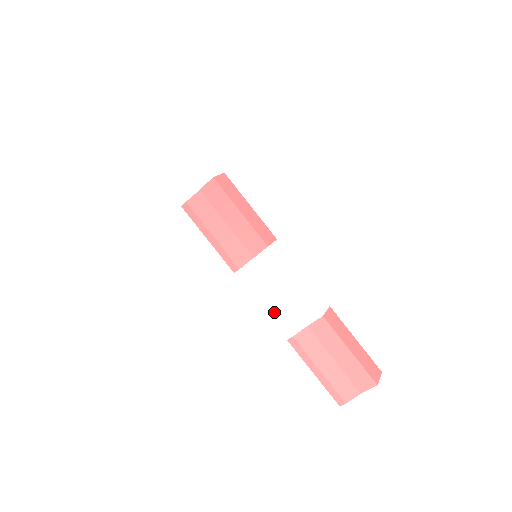
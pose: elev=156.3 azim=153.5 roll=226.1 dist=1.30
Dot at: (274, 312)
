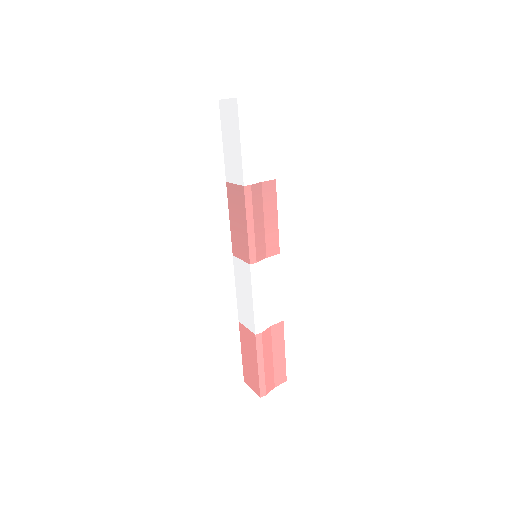
Dot at: (260, 308)
